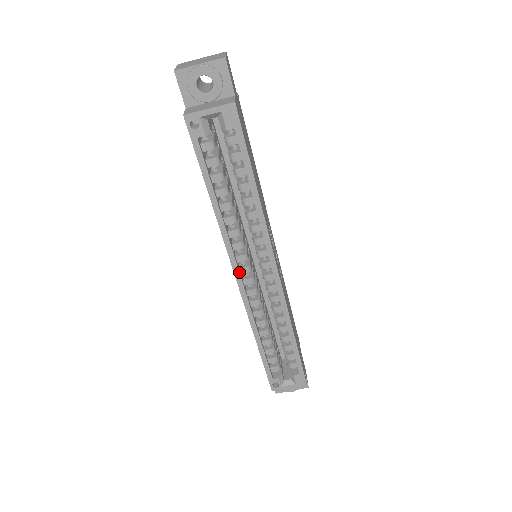
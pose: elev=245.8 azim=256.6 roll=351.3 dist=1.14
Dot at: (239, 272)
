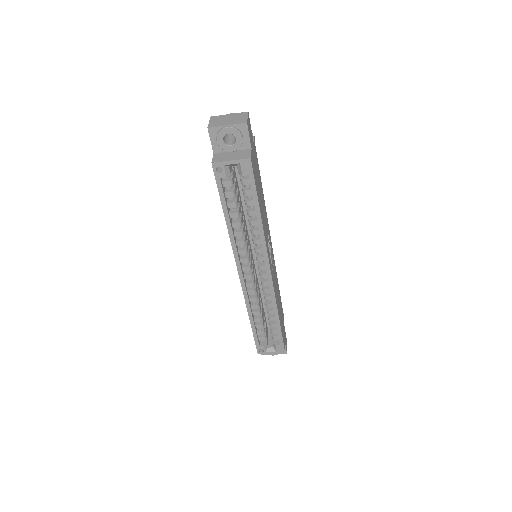
Dot at: (241, 270)
